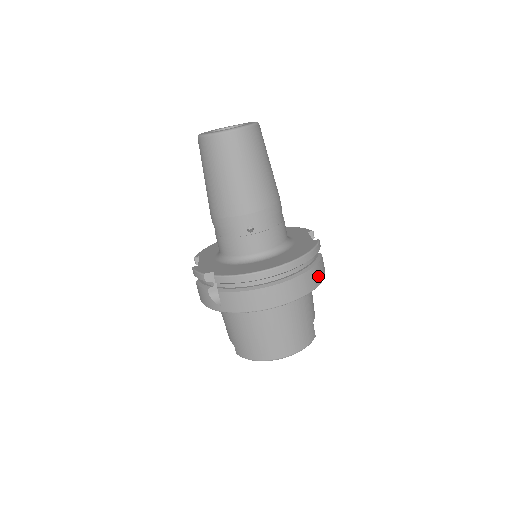
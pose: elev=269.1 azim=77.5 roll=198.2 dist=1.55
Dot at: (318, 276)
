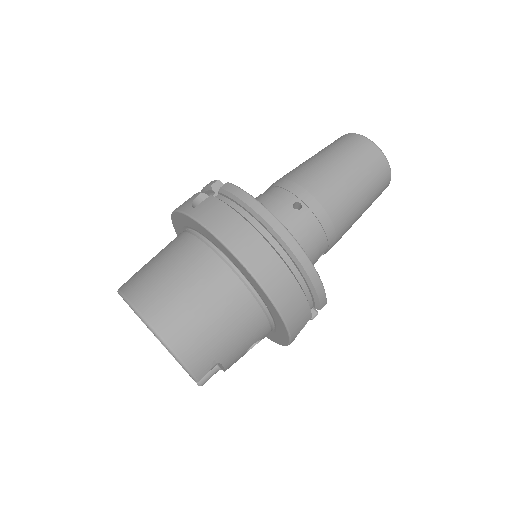
Dot at: (294, 311)
